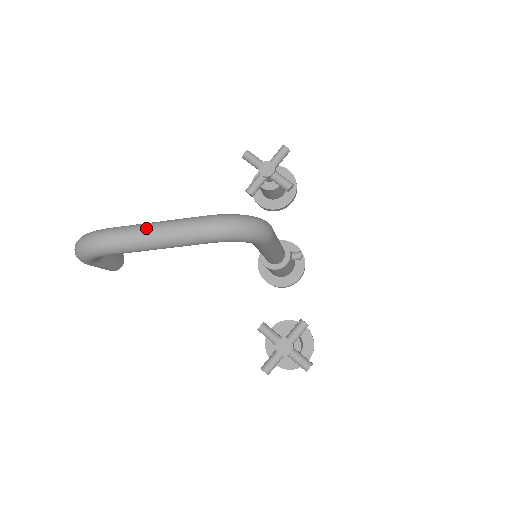
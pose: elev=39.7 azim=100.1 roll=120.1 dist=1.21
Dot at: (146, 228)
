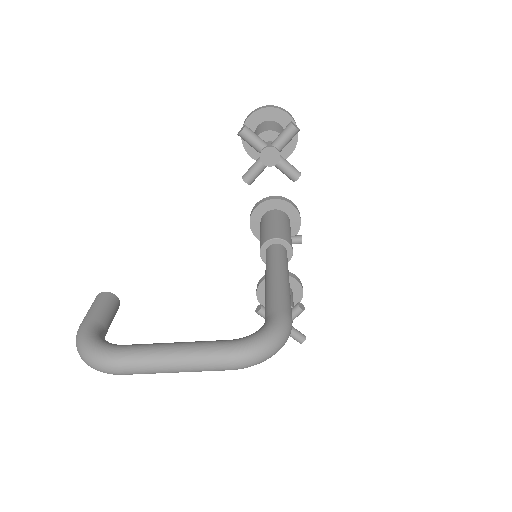
Dot at: (164, 363)
